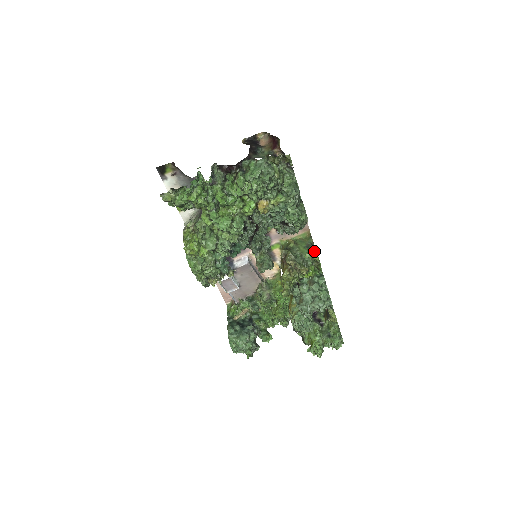
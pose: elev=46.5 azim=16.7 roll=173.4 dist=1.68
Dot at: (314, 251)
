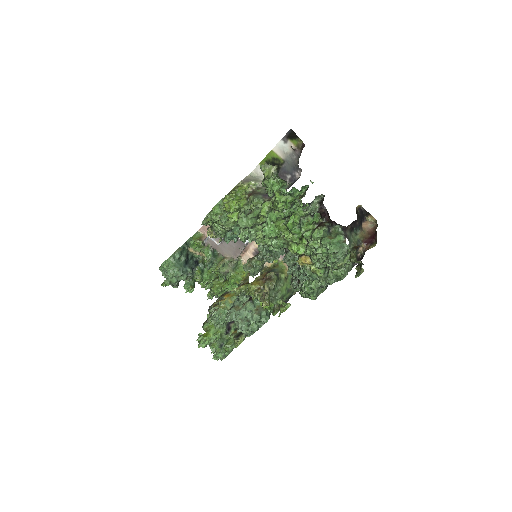
Dot at: (287, 306)
